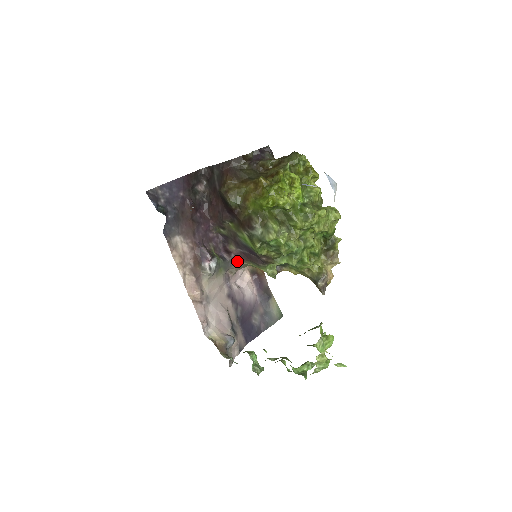
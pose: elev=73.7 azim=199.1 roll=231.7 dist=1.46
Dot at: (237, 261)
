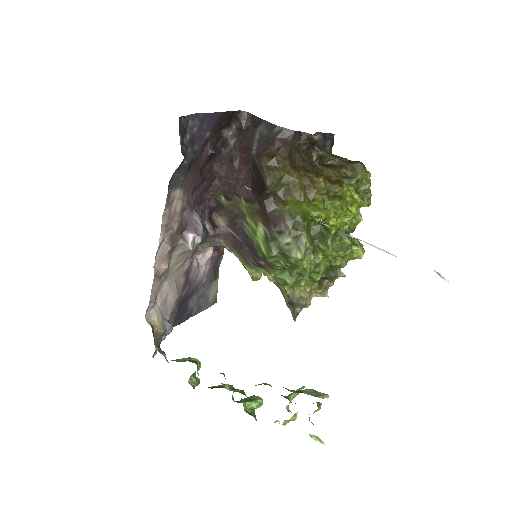
Dot at: (218, 240)
